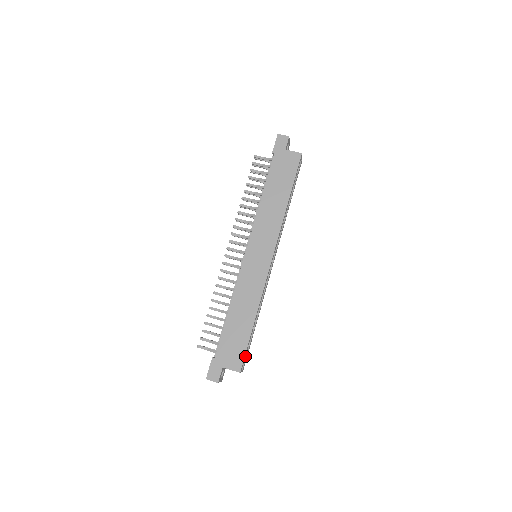
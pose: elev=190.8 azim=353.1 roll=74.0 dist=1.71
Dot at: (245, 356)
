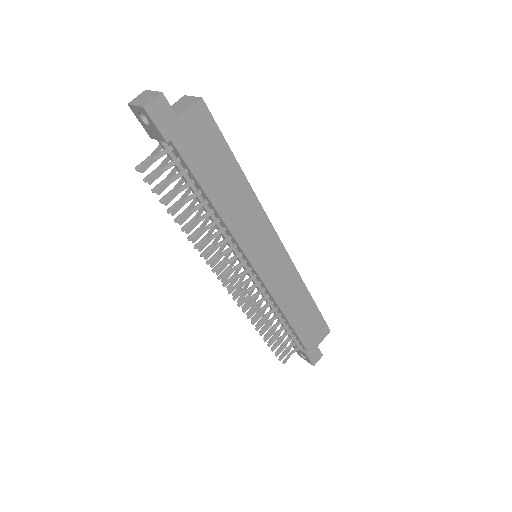
Dot at: occluded
